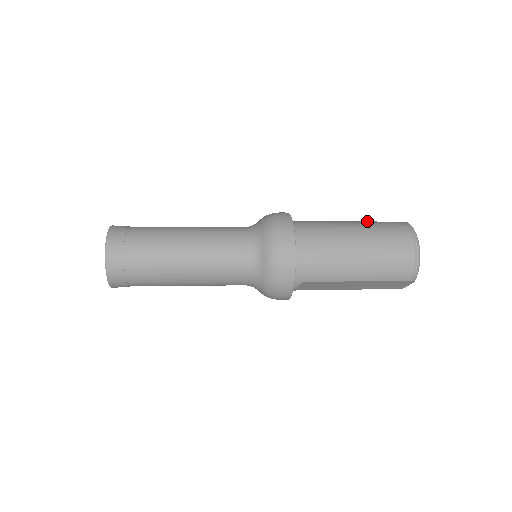
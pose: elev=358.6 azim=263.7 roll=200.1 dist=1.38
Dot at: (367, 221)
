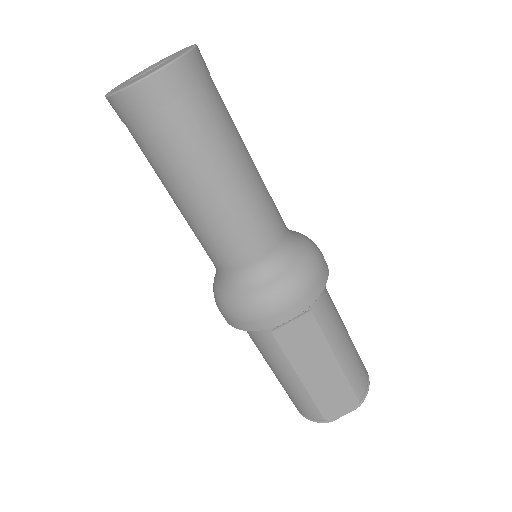
Dot at: occluded
